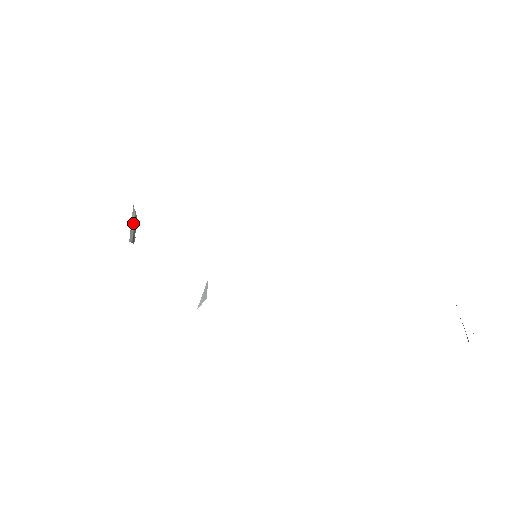
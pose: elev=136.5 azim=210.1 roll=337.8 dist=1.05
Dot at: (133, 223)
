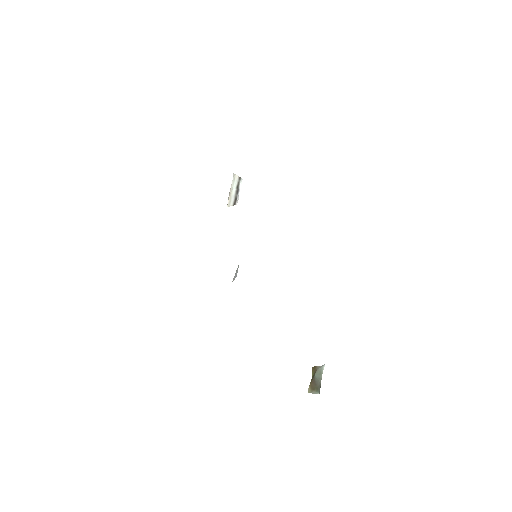
Dot at: (235, 188)
